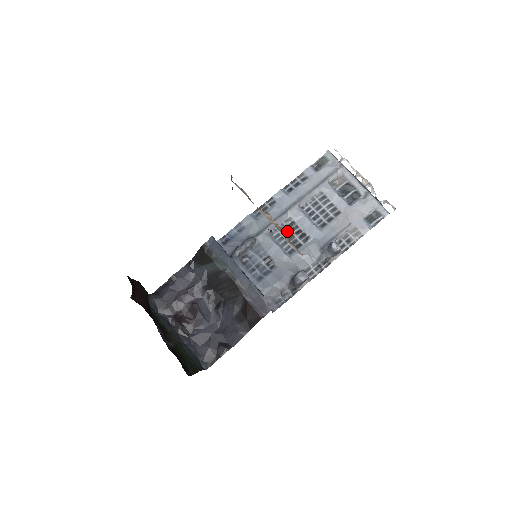
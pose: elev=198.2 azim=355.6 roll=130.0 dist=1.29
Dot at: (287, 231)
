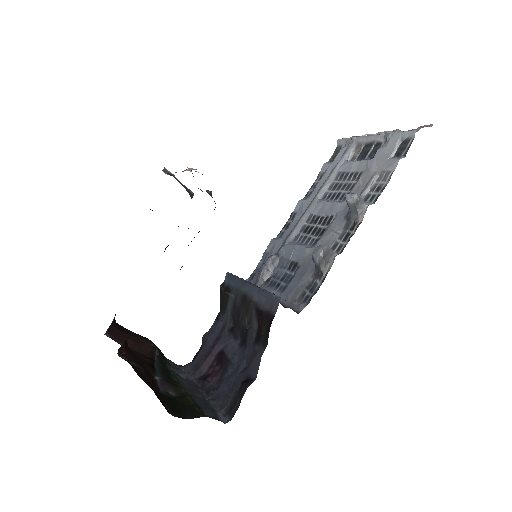
Dot at: (309, 228)
